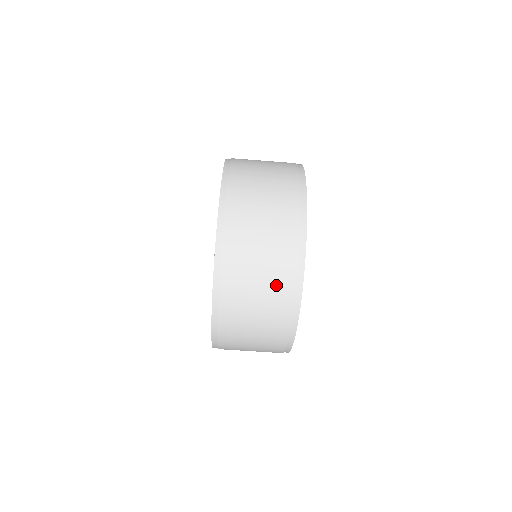
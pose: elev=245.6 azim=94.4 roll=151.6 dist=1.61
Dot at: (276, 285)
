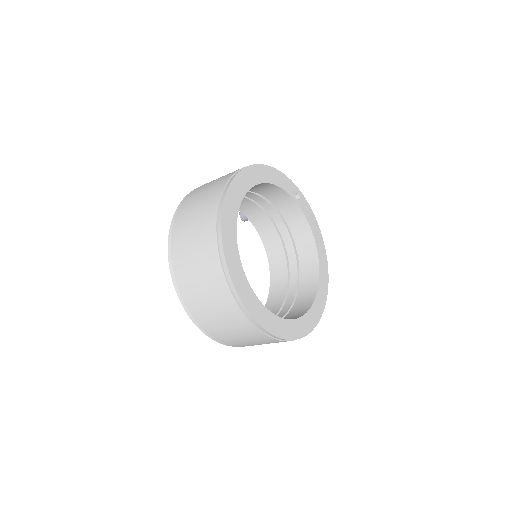
Dot at: (262, 341)
